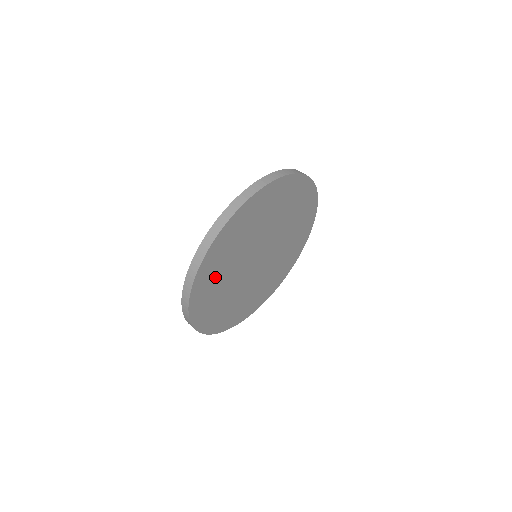
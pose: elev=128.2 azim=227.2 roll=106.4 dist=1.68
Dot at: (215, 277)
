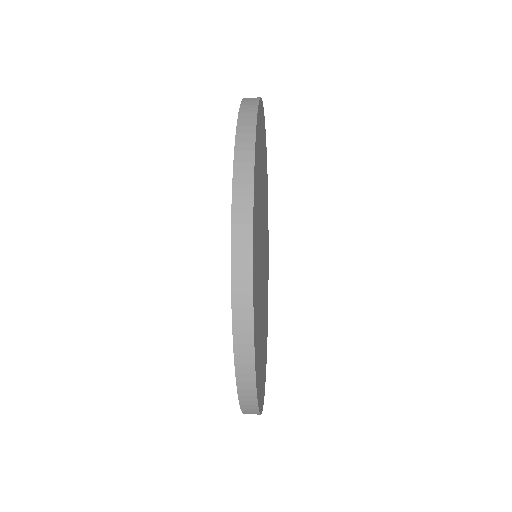
Dot at: occluded
